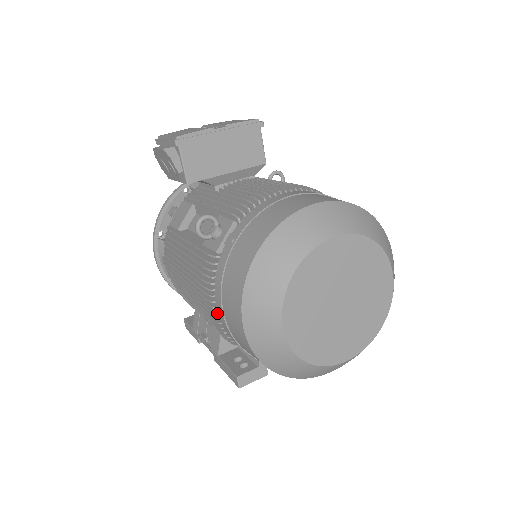
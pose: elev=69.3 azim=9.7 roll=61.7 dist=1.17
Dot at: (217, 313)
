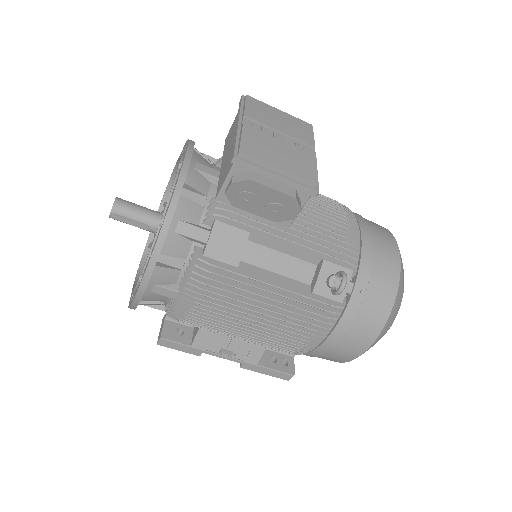
Dot at: (318, 345)
